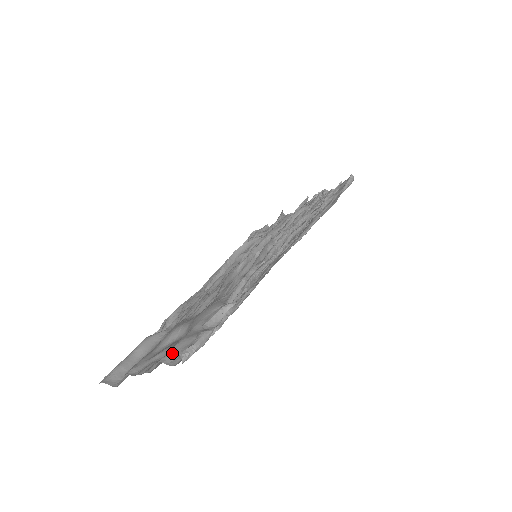
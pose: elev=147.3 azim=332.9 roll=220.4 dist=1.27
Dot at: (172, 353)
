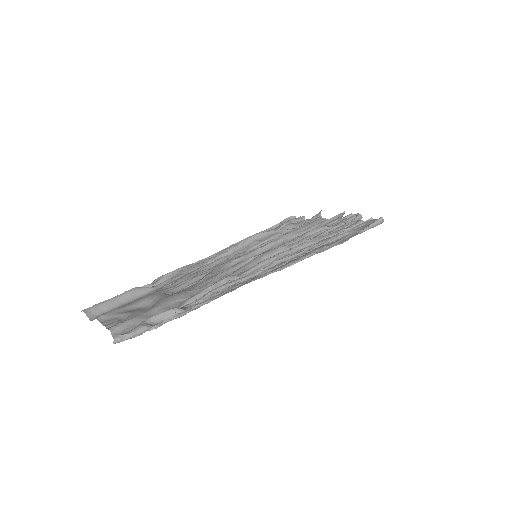
Dot at: (121, 326)
